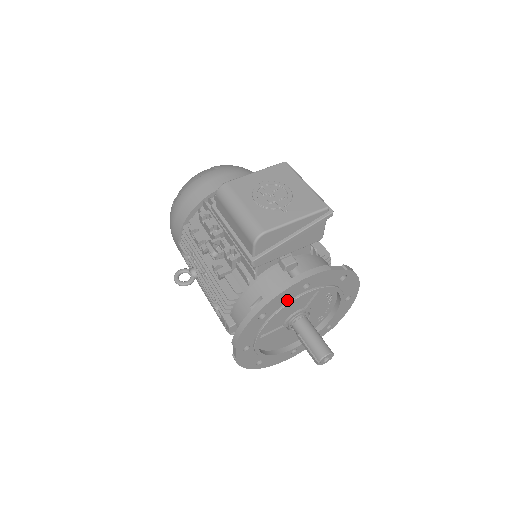
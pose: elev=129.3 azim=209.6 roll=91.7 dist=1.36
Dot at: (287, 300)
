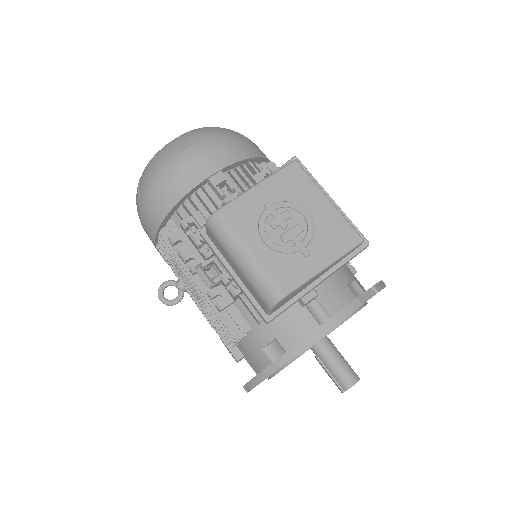
Dot at: occluded
